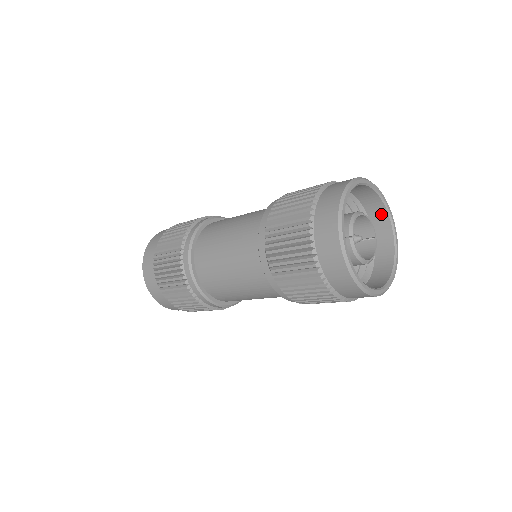
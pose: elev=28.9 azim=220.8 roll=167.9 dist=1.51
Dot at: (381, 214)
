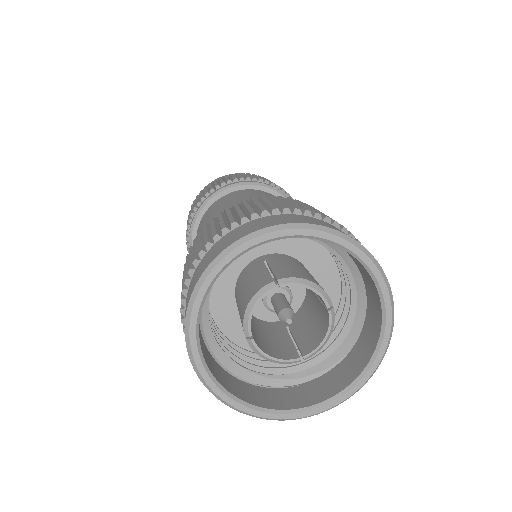
Dot at: (351, 255)
